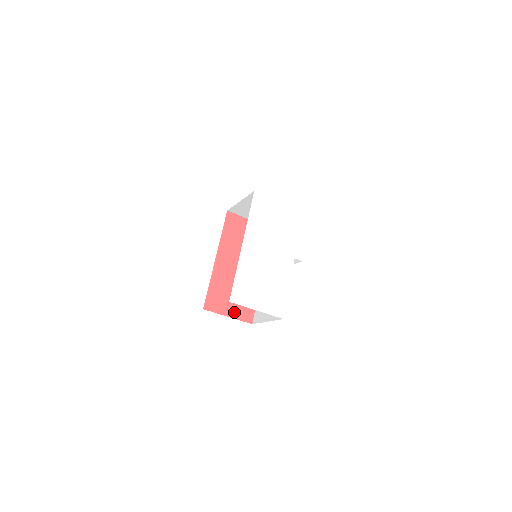
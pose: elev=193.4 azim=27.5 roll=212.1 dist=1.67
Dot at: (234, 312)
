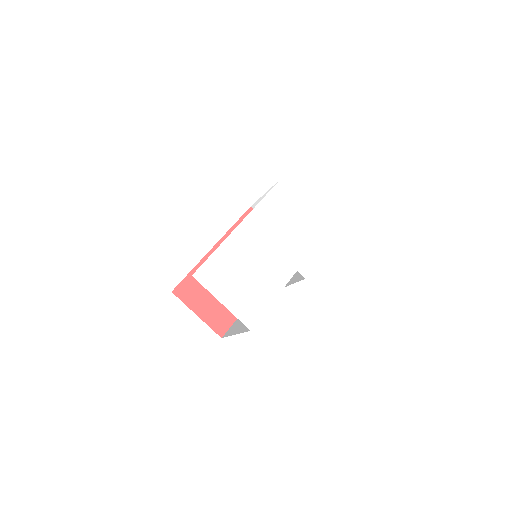
Dot at: (206, 314)
